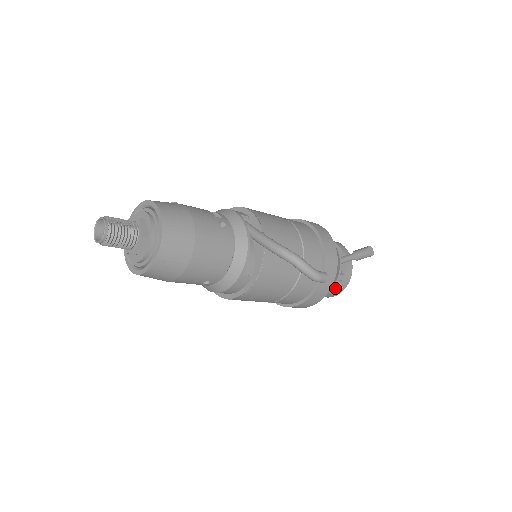
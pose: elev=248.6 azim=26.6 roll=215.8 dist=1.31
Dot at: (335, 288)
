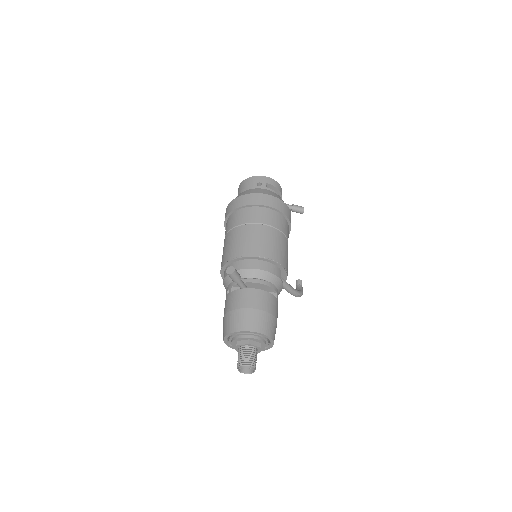
Dot at: occluded
